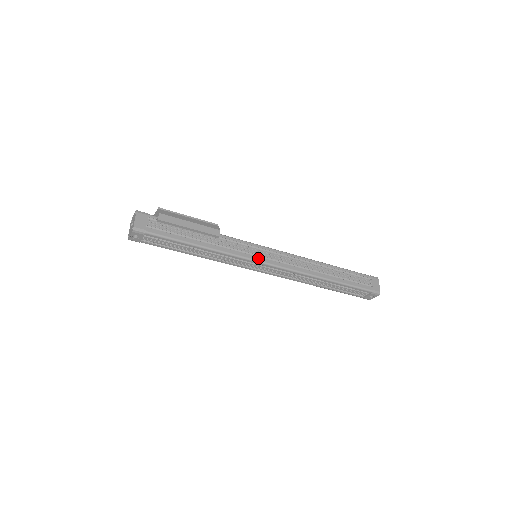
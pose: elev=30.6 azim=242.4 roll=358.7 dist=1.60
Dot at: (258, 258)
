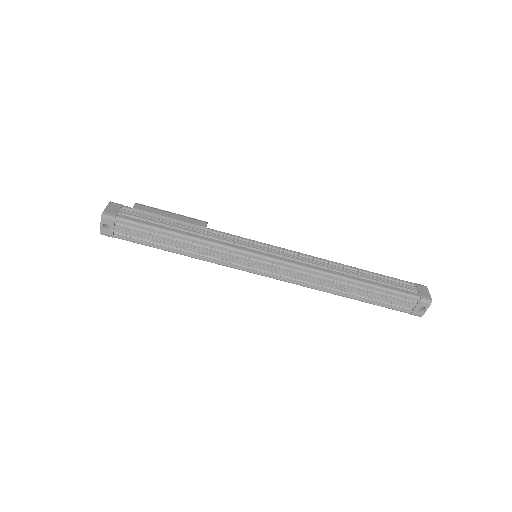
Dot at: (255, 251)
